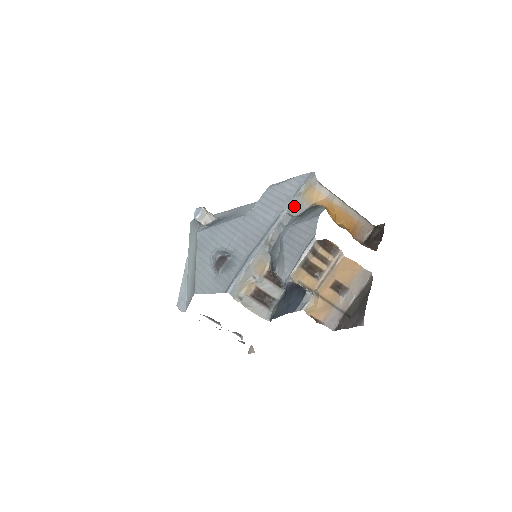
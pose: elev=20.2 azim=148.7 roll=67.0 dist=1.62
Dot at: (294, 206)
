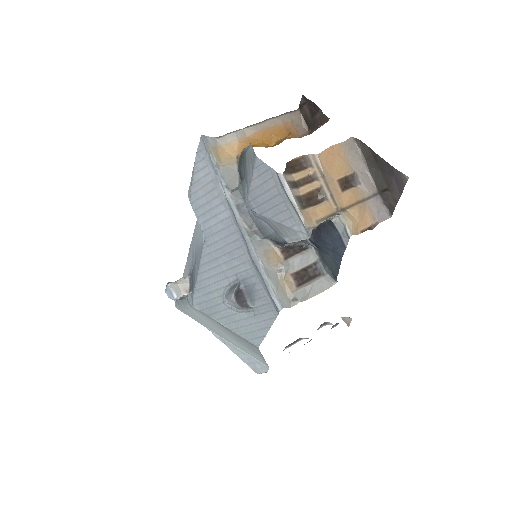
Dot at: (227, 180)
